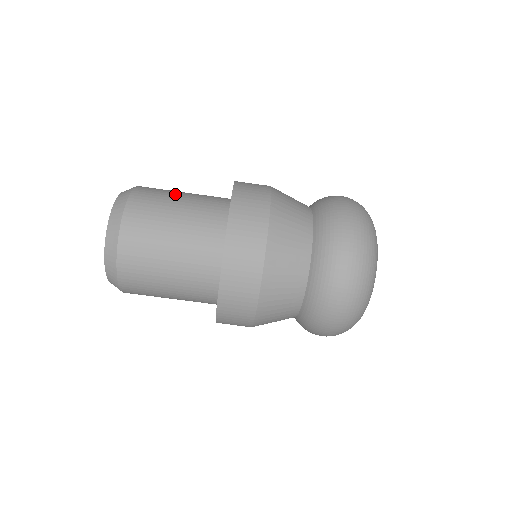
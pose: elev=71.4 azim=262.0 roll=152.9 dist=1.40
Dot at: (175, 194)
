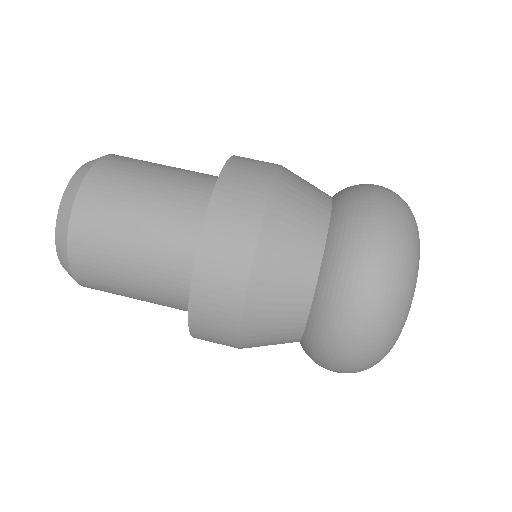
Dot at: (158, 165)
